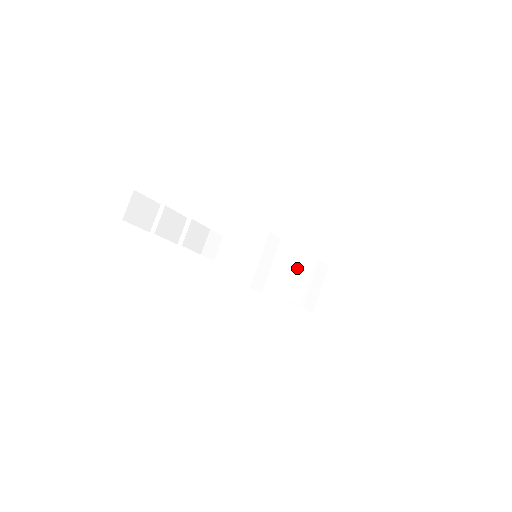
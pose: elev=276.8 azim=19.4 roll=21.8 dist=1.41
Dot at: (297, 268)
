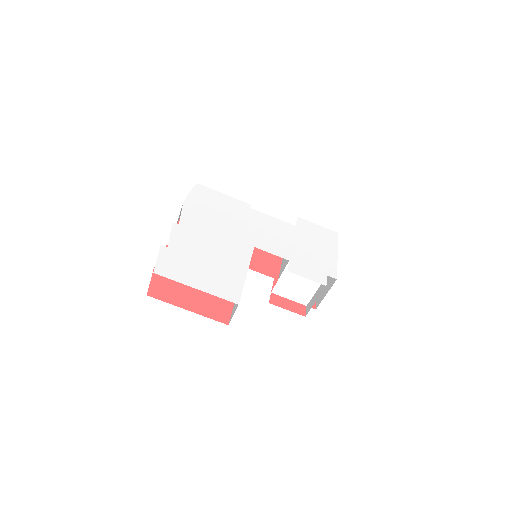
Dot at: (305, 285)
